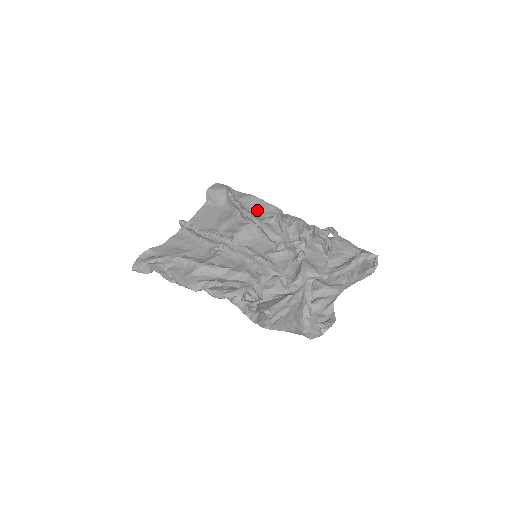
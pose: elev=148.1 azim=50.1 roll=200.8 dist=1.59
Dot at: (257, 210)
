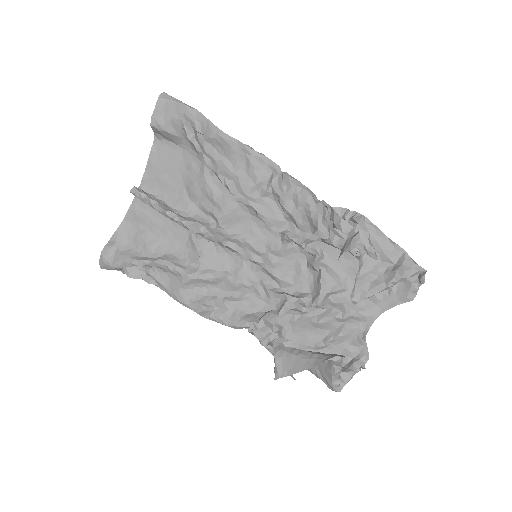
Dot at: (240, 165)
